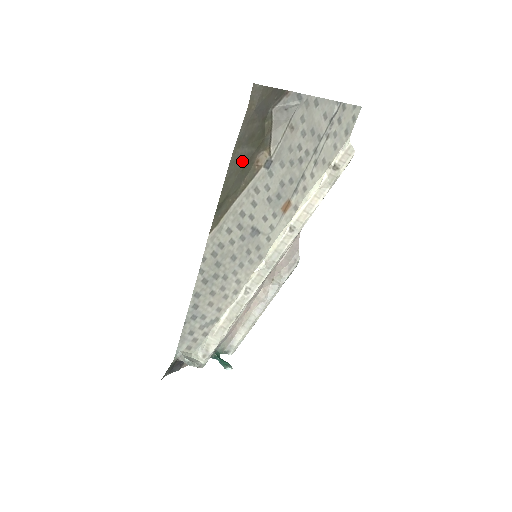
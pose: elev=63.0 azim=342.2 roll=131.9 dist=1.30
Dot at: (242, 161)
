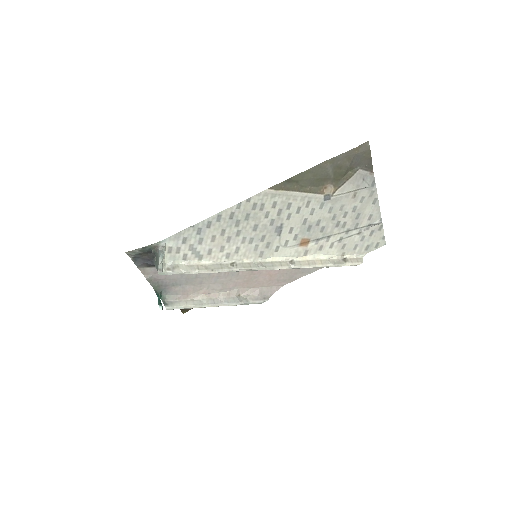
Dot at: (323, 173)
